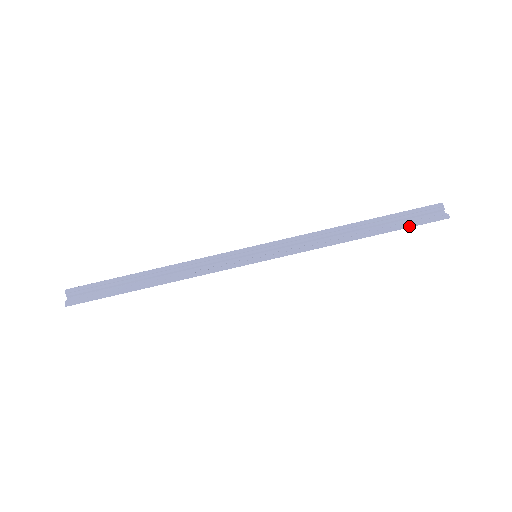
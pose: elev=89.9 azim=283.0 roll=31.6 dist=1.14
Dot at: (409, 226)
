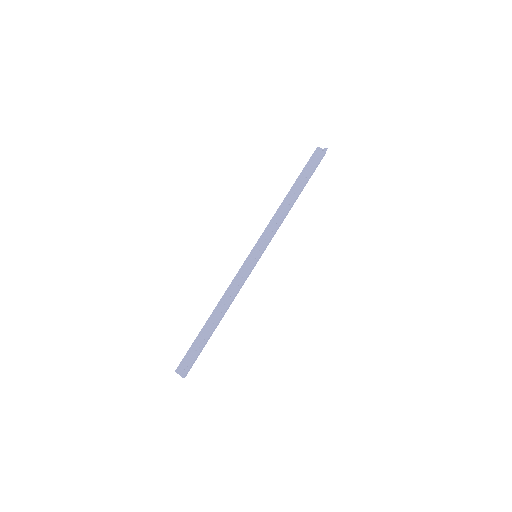
Dot at: (313, 170)
